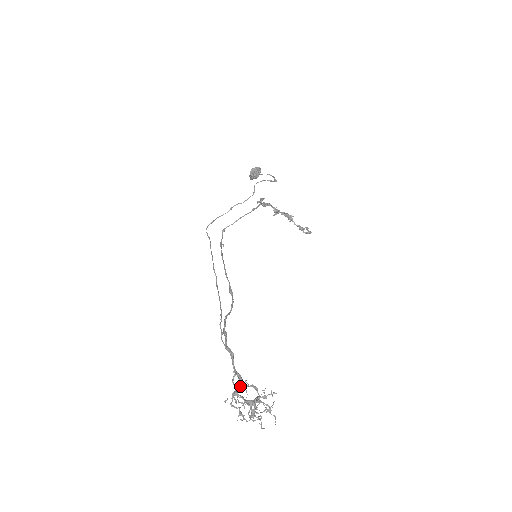
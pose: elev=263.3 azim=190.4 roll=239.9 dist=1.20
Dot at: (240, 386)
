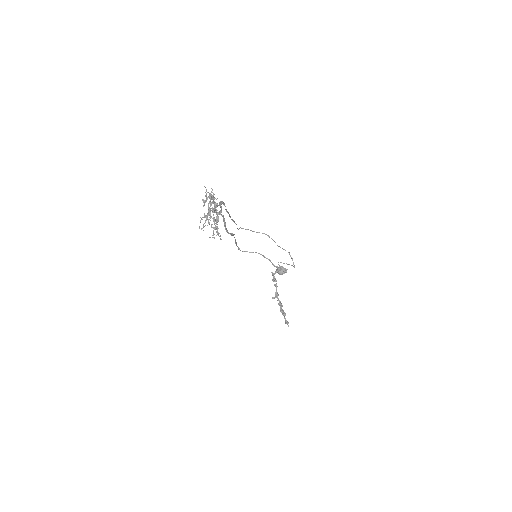
Dot at: occluded
